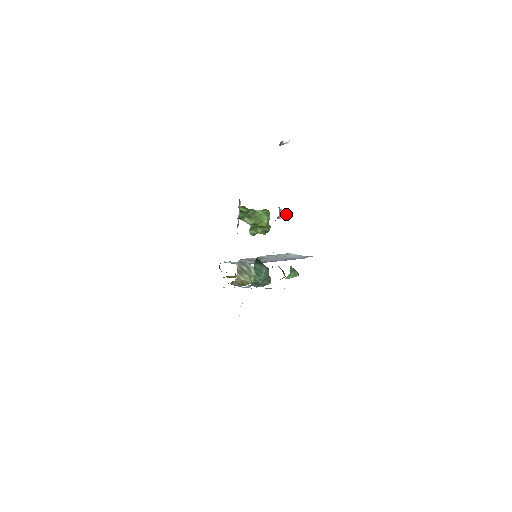
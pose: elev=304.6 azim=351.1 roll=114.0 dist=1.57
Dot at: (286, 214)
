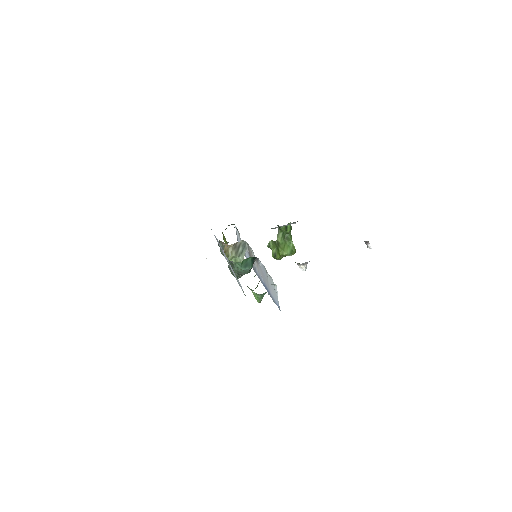
Dot at: (305, 270)
